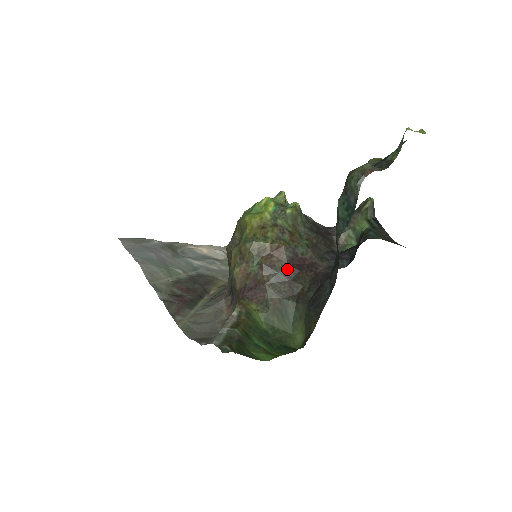
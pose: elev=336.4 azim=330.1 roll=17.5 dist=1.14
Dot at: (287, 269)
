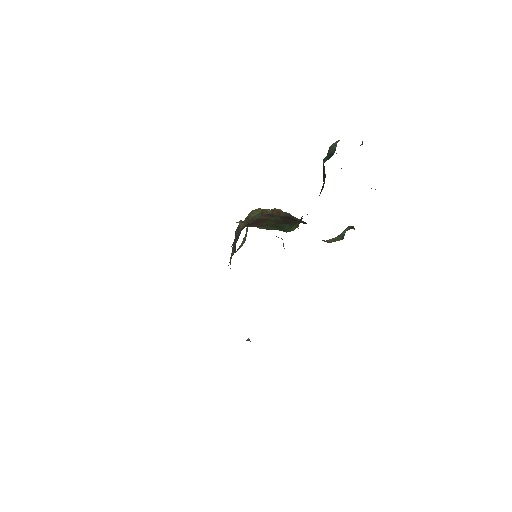
Dot at: (284, 218)
